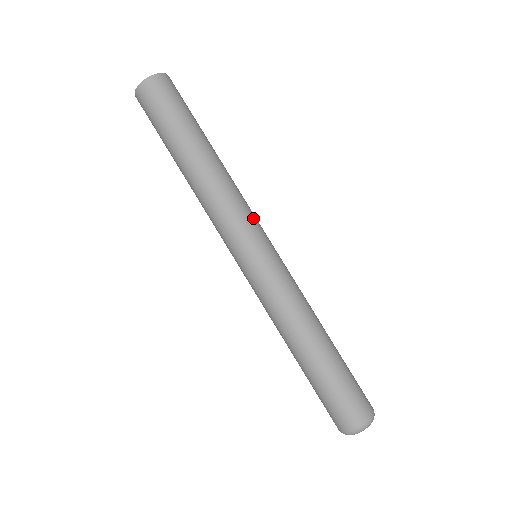
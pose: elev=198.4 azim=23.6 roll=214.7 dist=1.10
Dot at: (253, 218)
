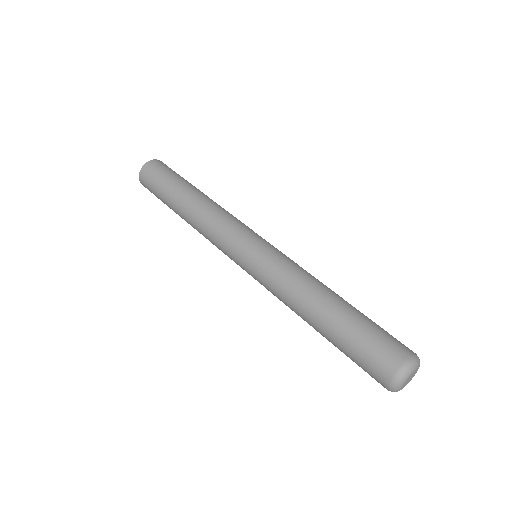
Dot at: (245, 225)
